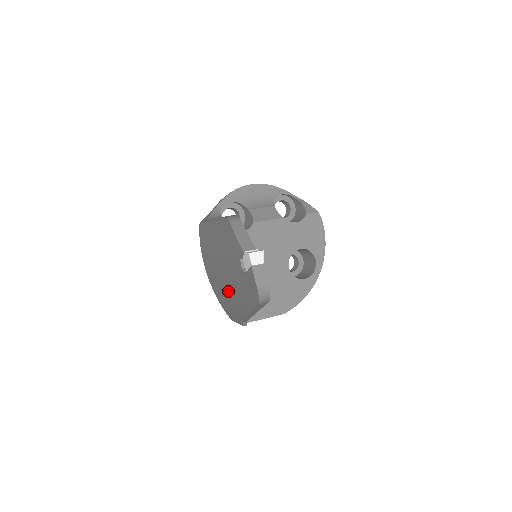
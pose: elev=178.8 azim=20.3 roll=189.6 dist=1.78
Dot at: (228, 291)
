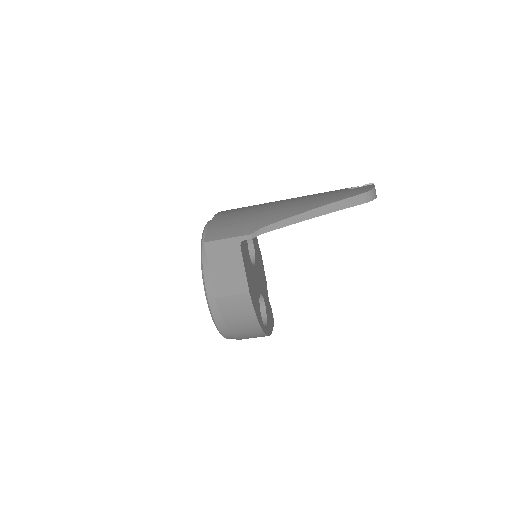
Dot at: (278, 207)
